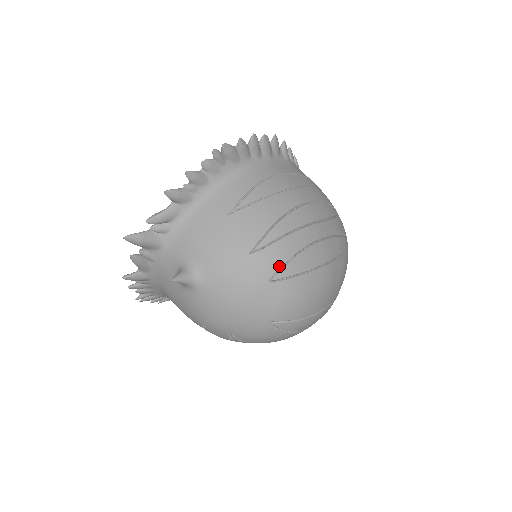
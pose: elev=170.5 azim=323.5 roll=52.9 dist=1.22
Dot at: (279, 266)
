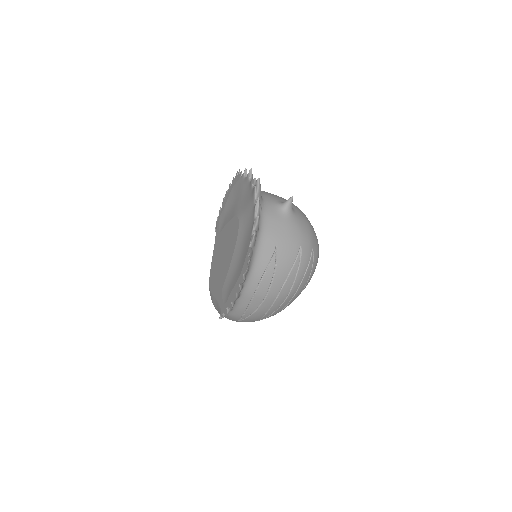
Dot at: occluded
